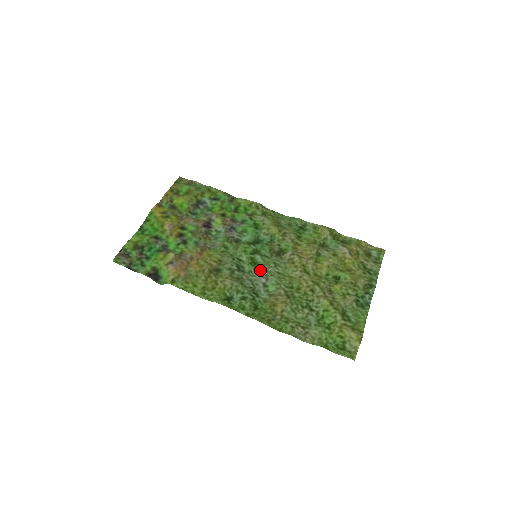
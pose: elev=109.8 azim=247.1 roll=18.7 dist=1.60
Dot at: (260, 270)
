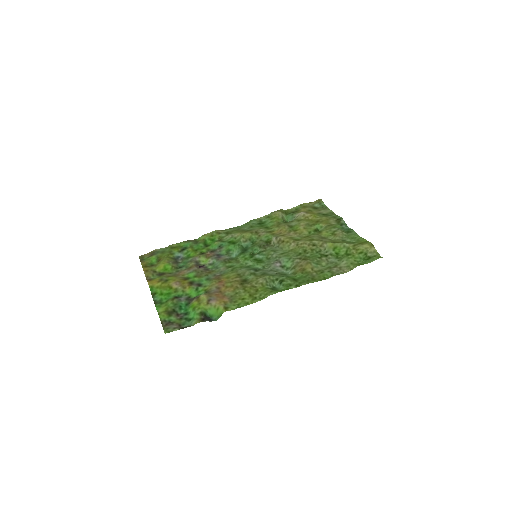
Dot at: (269, 261)
